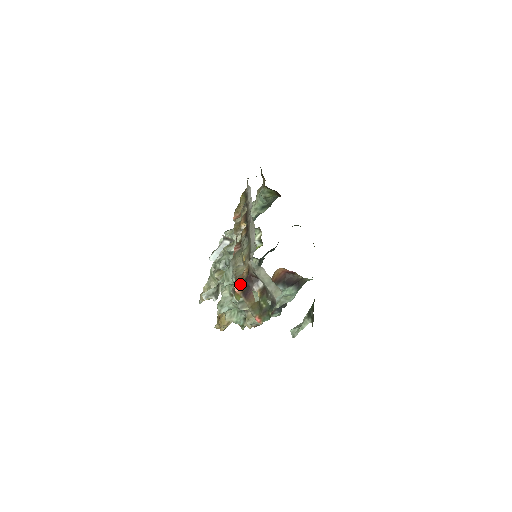
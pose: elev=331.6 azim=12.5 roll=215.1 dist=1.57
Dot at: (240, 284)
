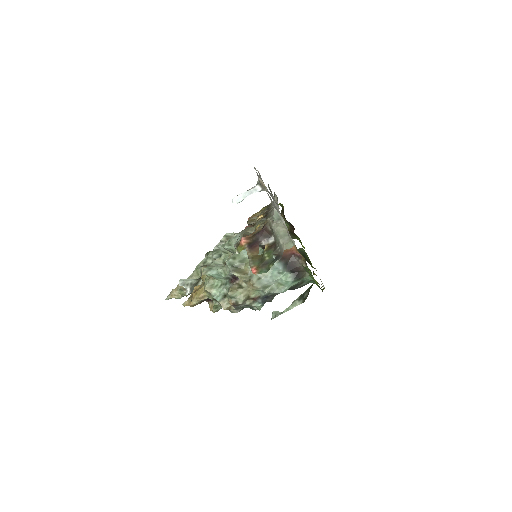
Dot at: (249, 237)
